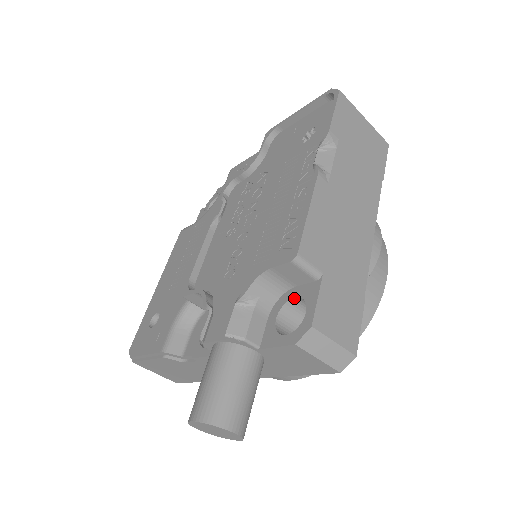
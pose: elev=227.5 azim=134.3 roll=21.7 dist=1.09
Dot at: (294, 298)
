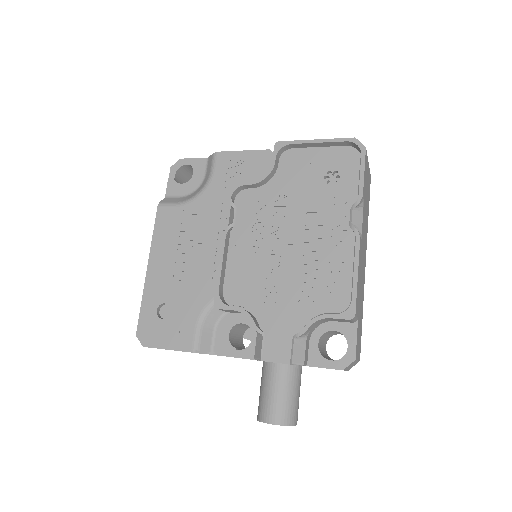
Dot at: (333, 330)
